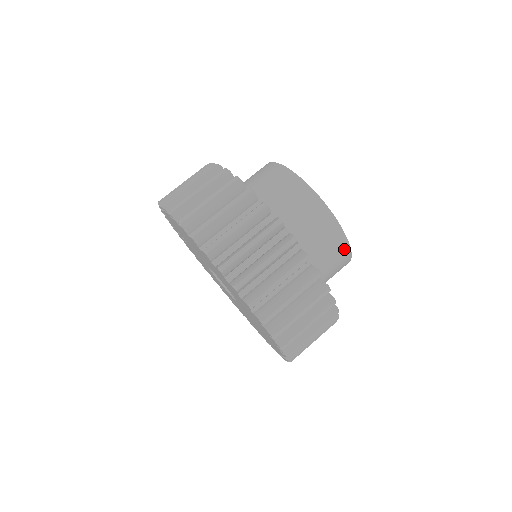
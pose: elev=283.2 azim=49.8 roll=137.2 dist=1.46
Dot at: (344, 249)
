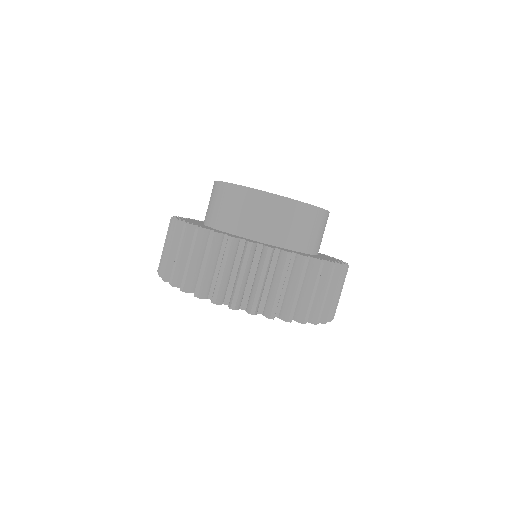
Dot at: occluded
